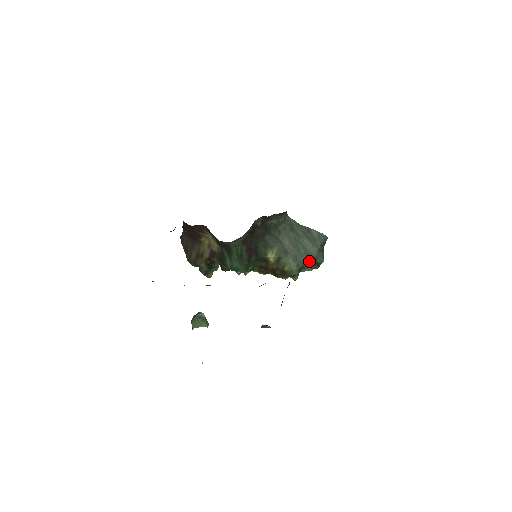
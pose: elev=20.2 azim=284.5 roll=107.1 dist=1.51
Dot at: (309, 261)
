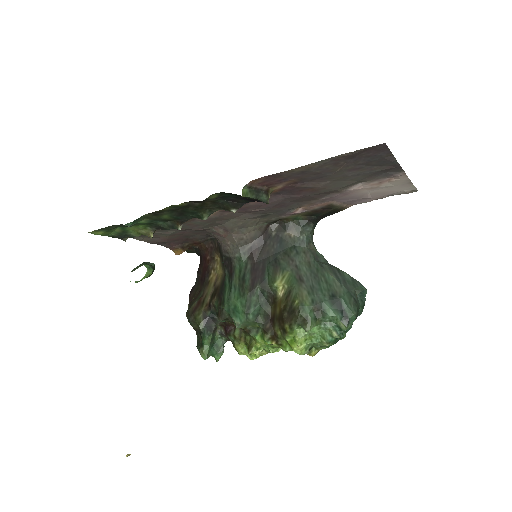
Dot at: (331, 301)
